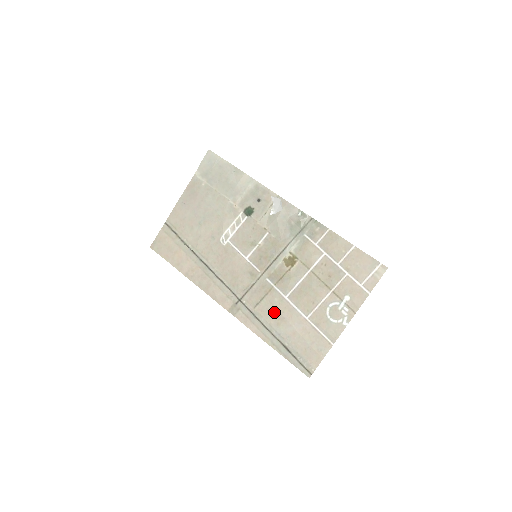
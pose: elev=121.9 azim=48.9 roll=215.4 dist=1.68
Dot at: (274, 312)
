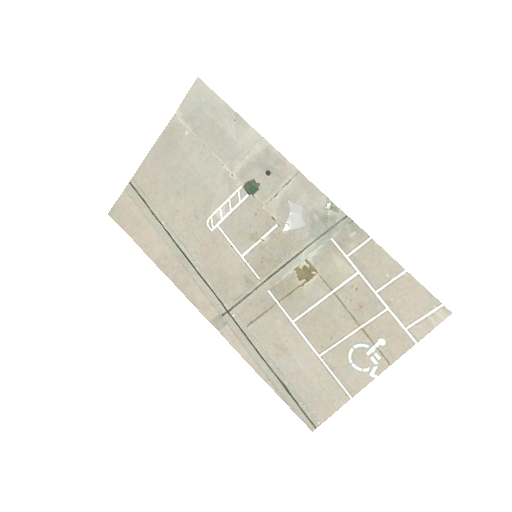
Dot at: (274, 338)
